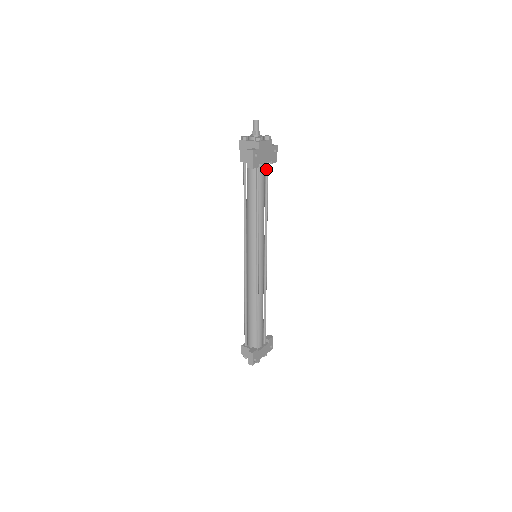
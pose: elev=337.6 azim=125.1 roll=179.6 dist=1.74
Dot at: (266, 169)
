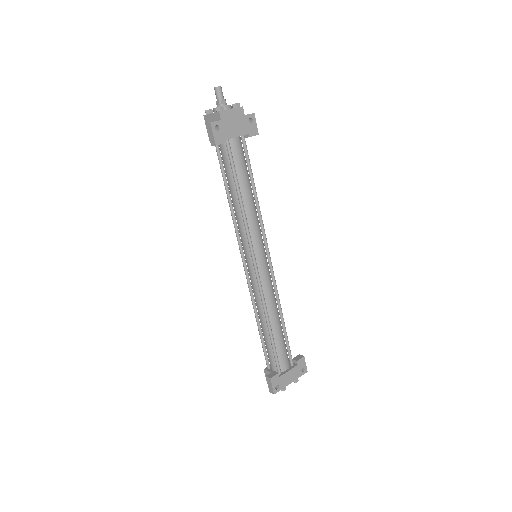
Dot at: (243, 145)
